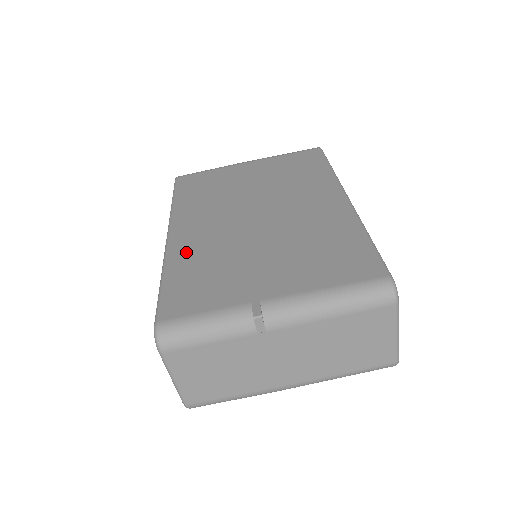
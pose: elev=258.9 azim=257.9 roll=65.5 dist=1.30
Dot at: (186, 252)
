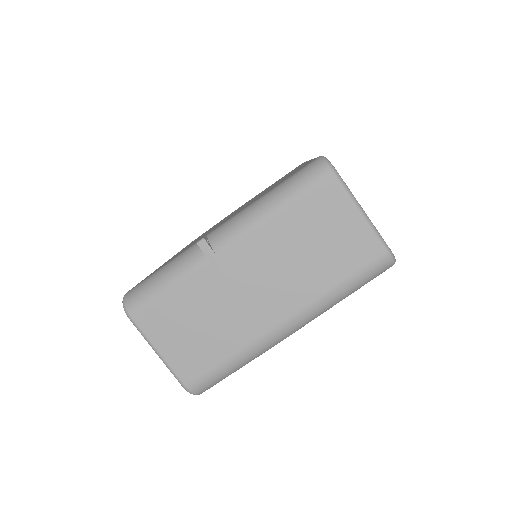
Dot at: occluded
